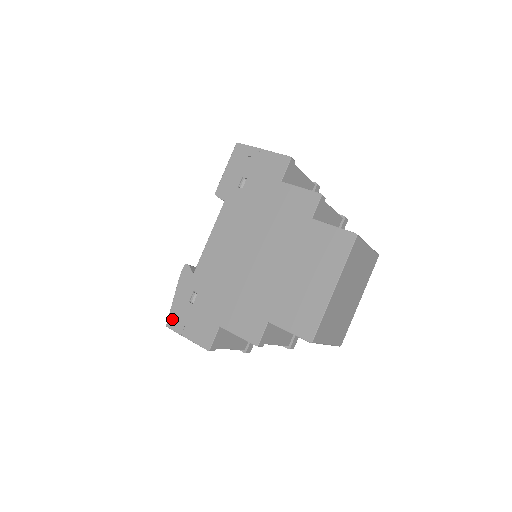
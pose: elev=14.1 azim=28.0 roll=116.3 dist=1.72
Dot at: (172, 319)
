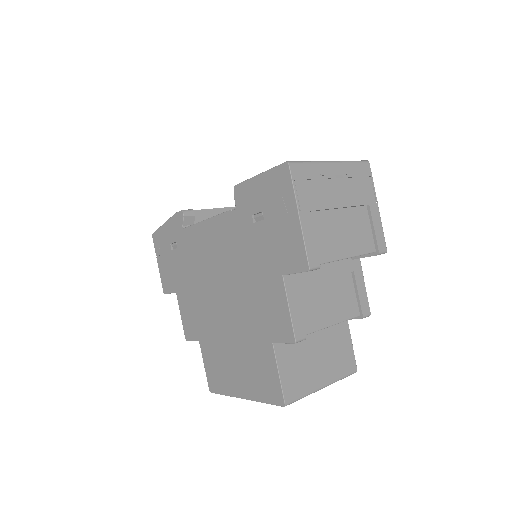
Dot at: (156, 237)
